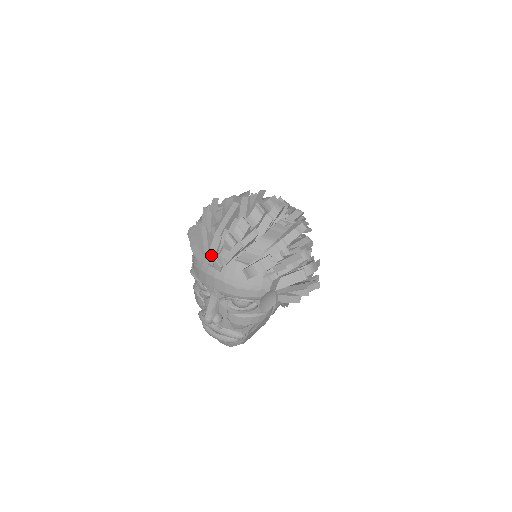
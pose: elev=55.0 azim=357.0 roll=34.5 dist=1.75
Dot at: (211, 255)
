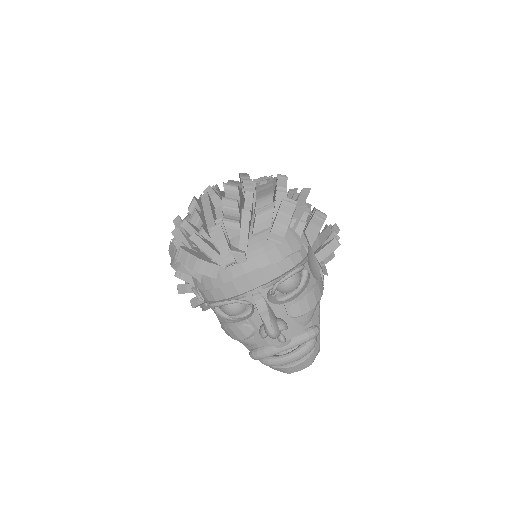
Dot at: (224, 251)
